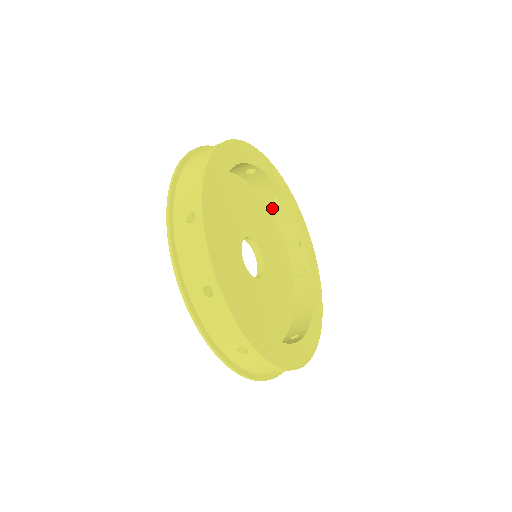
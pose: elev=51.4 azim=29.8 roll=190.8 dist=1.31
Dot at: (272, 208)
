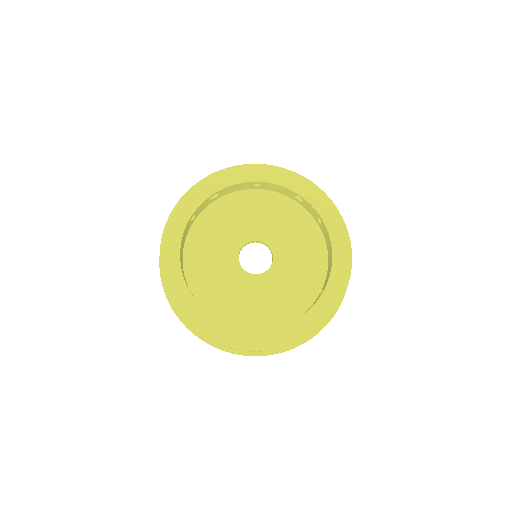
Dot at: (263, 188)
